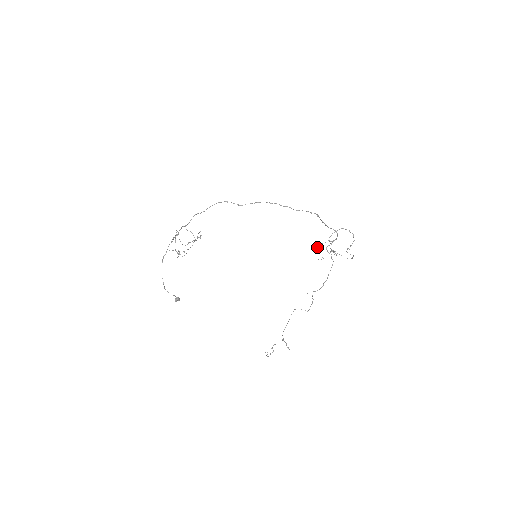
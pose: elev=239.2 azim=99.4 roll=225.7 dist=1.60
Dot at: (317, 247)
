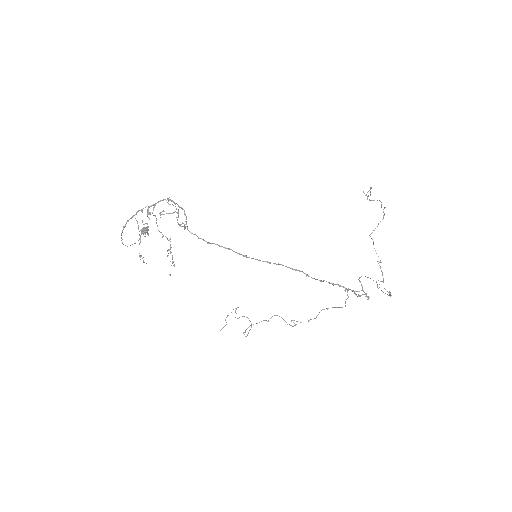
Dot at: (369, 190)
